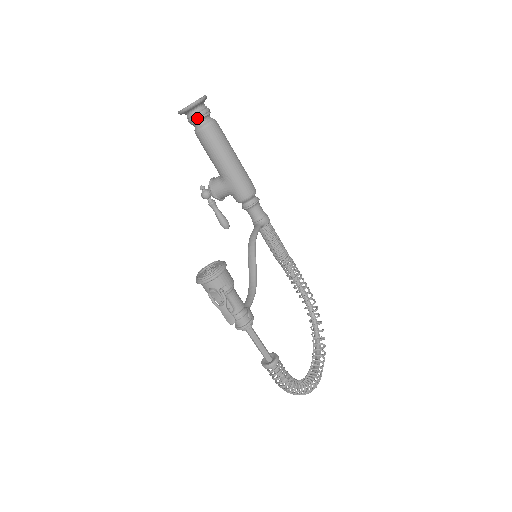
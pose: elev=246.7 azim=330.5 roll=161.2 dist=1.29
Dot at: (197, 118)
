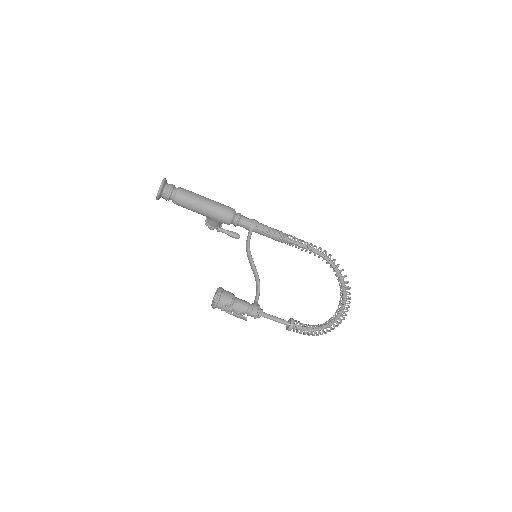
Dot at: (167, 197)
